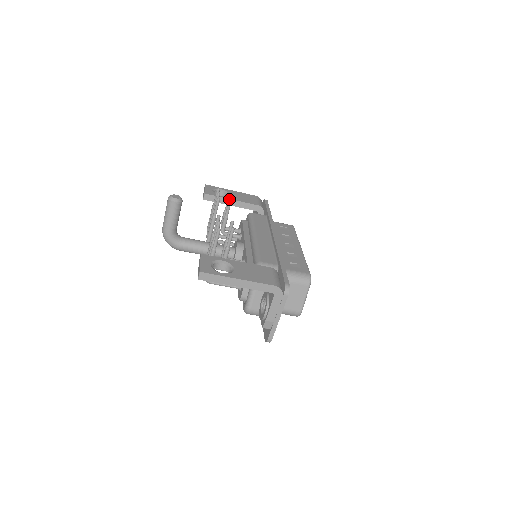
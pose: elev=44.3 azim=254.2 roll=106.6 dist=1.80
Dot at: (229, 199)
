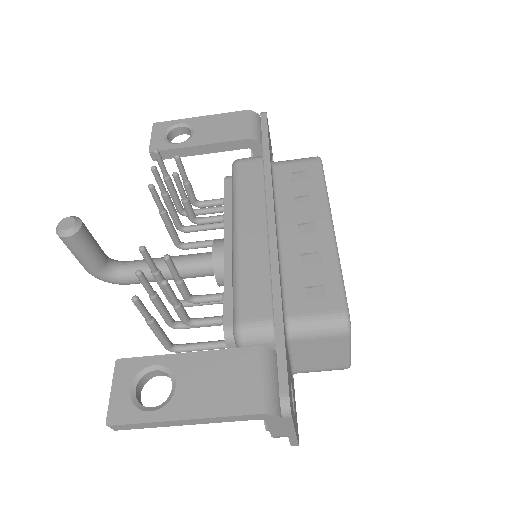
Dot at: occluded
